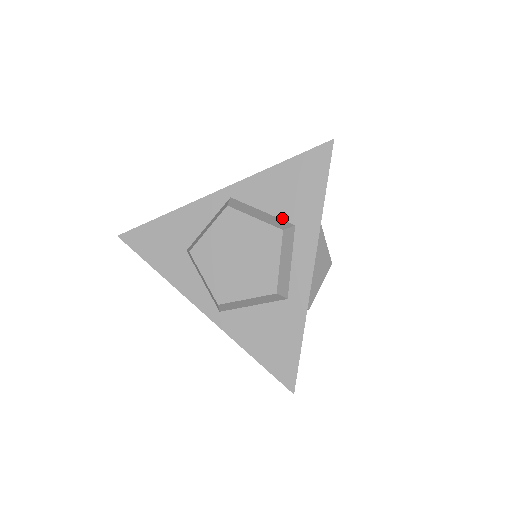
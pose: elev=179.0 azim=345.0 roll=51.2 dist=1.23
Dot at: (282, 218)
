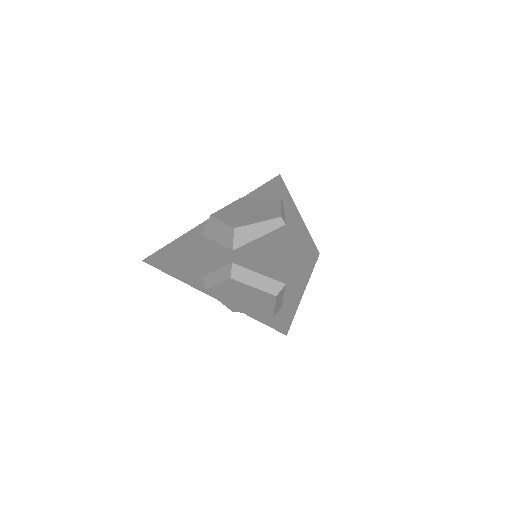
Dot at: (275, 279)
